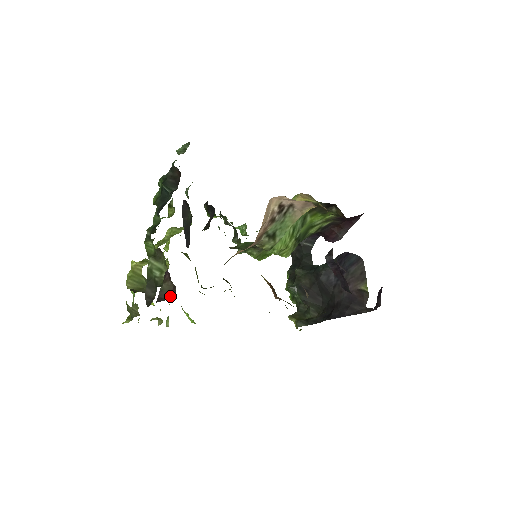
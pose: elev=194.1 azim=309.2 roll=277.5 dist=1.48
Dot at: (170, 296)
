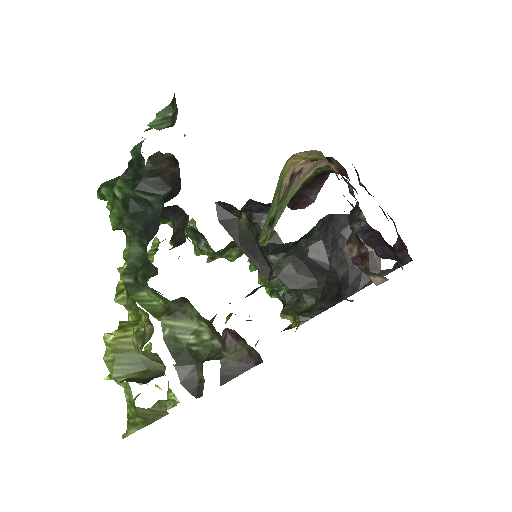
Dot at: (245, 366)
